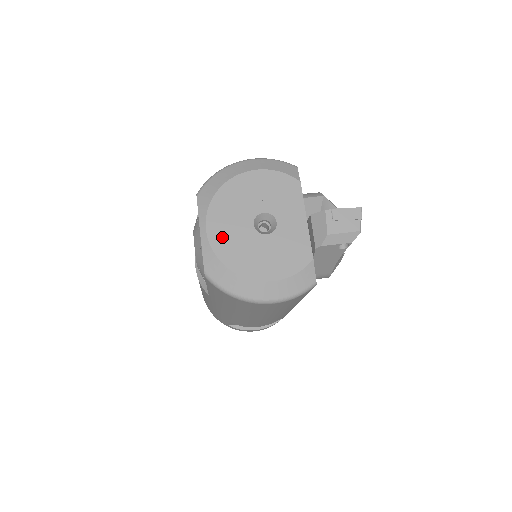
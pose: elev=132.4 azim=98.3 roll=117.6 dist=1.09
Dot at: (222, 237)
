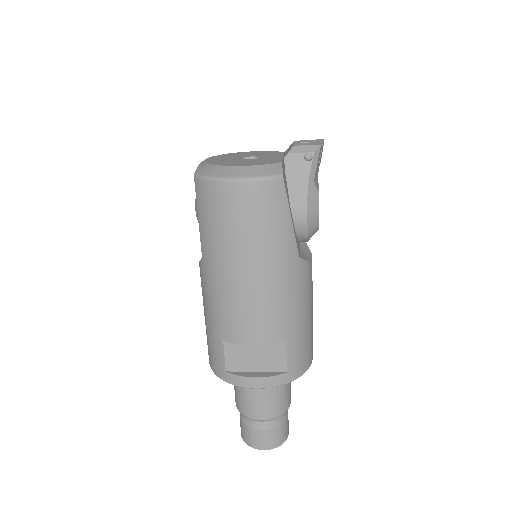
Dot at: (215, 160)
